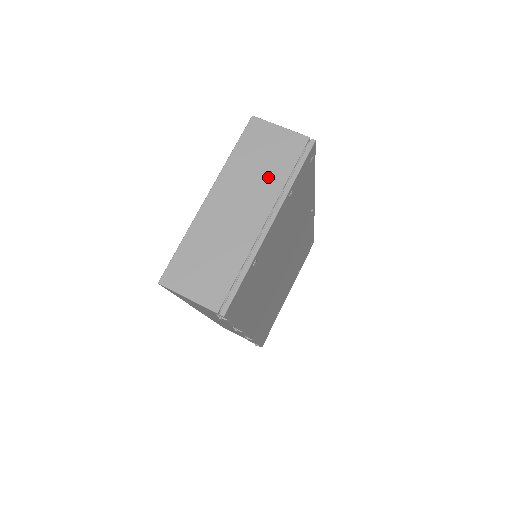
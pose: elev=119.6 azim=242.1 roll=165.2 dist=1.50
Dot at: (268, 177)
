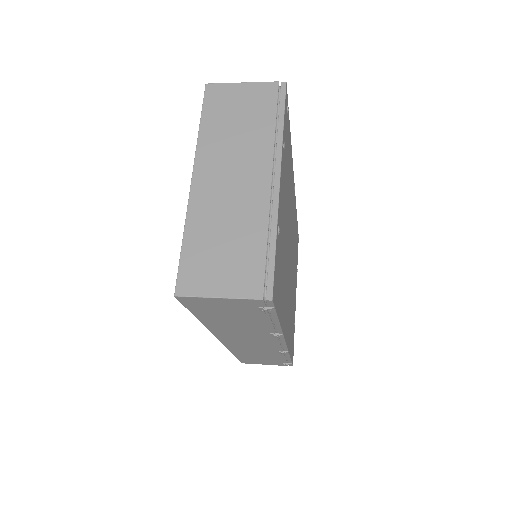
Dot at: (252, 135)
